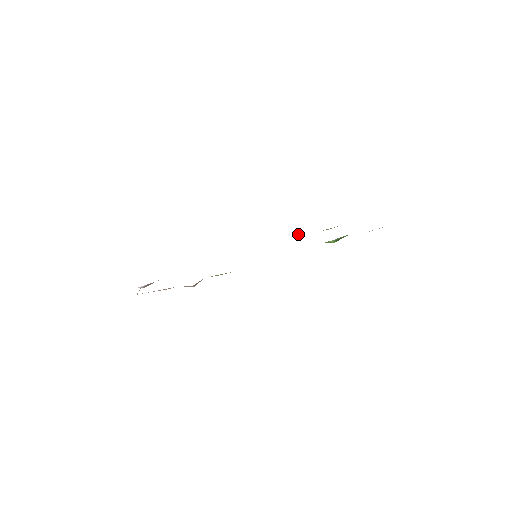
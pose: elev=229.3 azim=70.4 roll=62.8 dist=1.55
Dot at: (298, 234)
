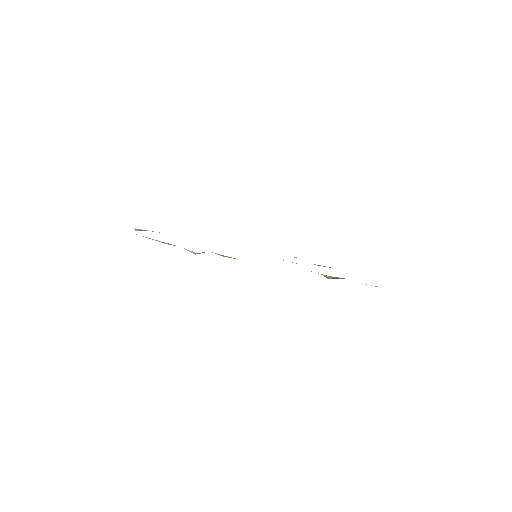
Dot at: occluded
